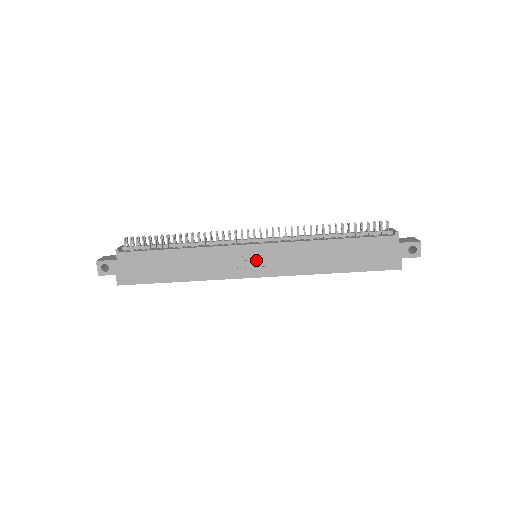
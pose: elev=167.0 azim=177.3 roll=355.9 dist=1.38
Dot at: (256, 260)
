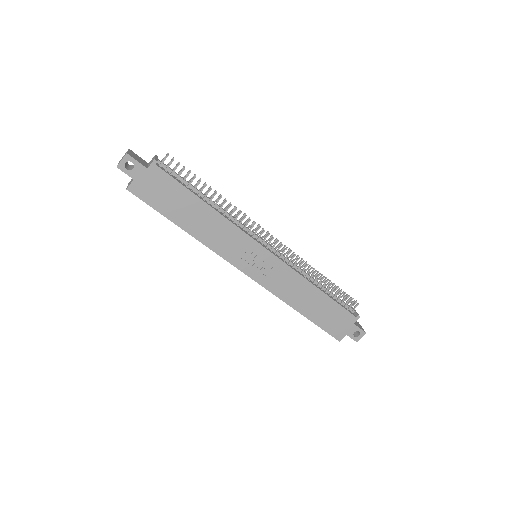
Dot at: (257, 261)
